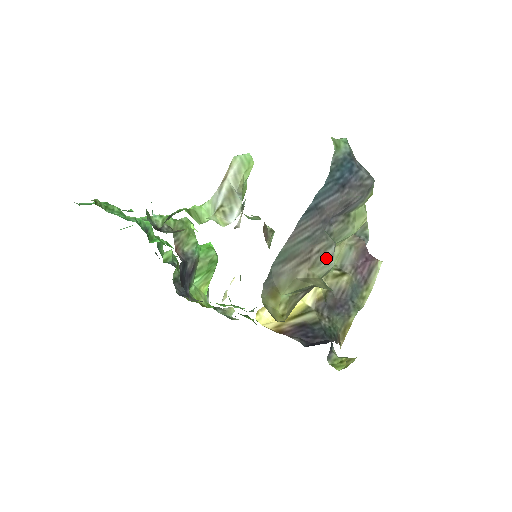
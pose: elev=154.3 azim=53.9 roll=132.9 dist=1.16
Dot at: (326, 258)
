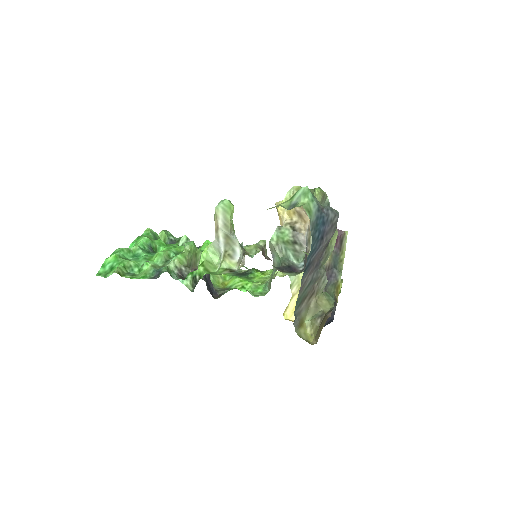
Dot at: (323, 282)
